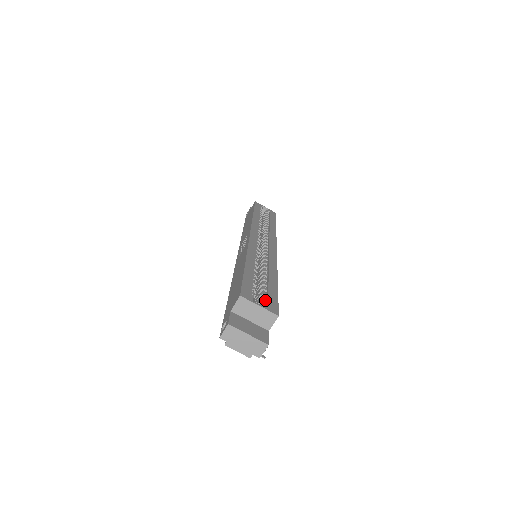
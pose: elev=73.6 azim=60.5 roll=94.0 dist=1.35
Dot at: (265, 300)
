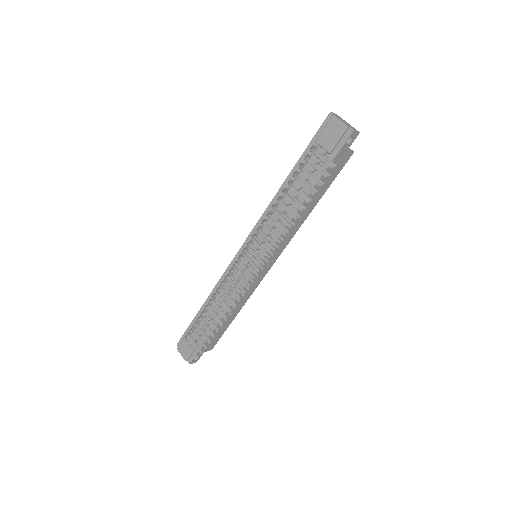
Dot at: occluded
